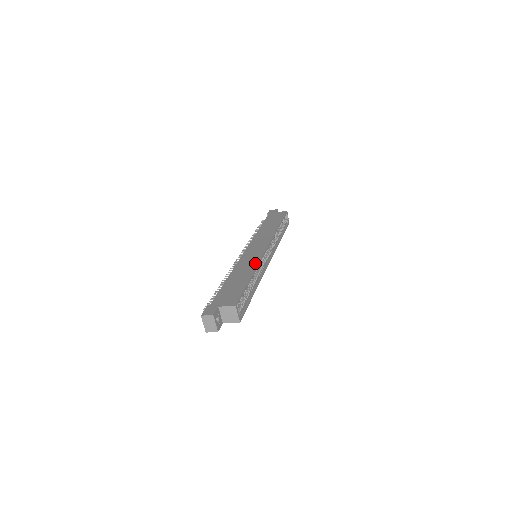
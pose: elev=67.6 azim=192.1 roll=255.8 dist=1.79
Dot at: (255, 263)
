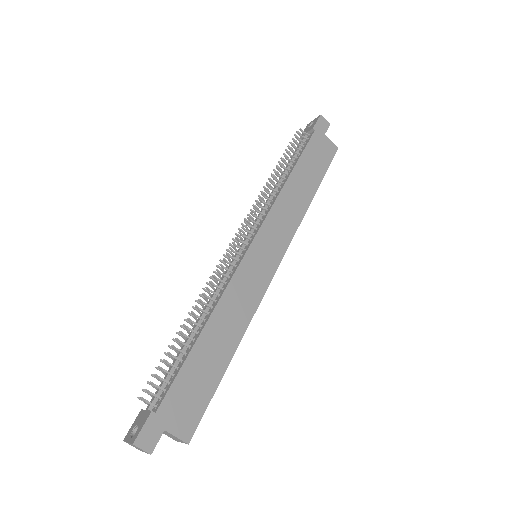
Dot at: (250, 311)
